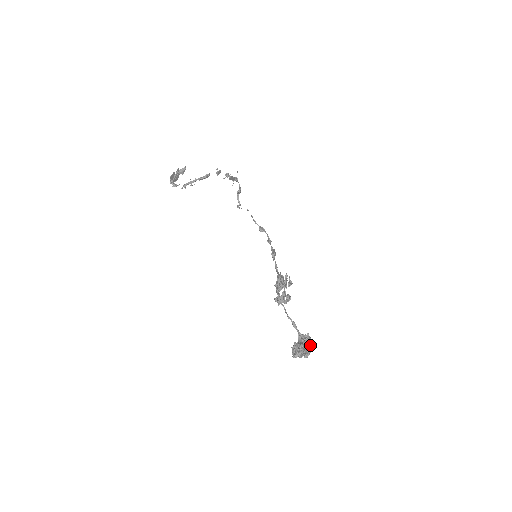
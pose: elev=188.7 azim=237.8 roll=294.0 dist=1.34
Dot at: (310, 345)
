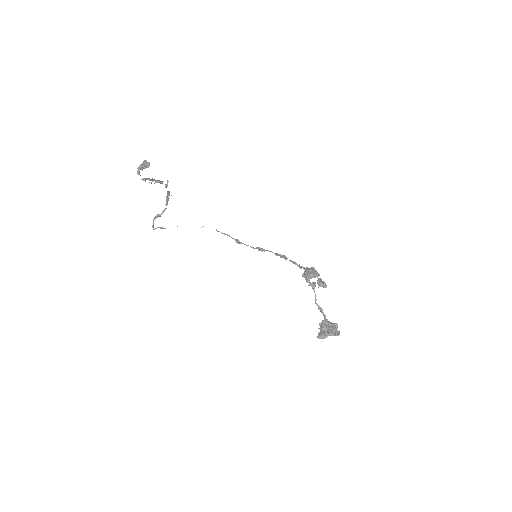
Dot at: occluded
